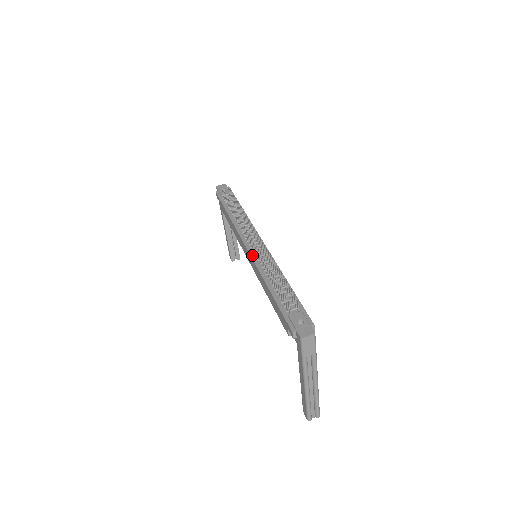
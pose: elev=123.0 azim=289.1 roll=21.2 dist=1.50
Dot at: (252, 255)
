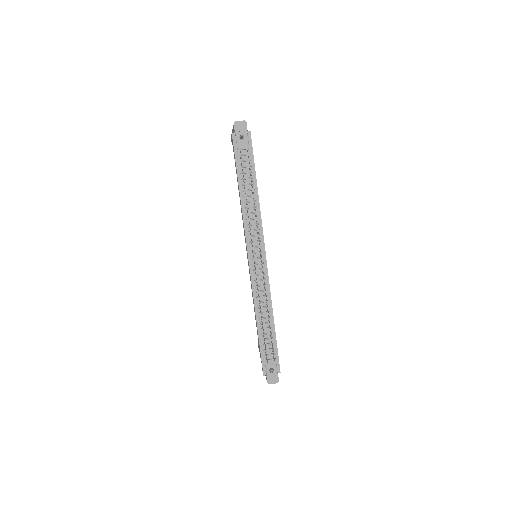
Dot at: (252, 276)
